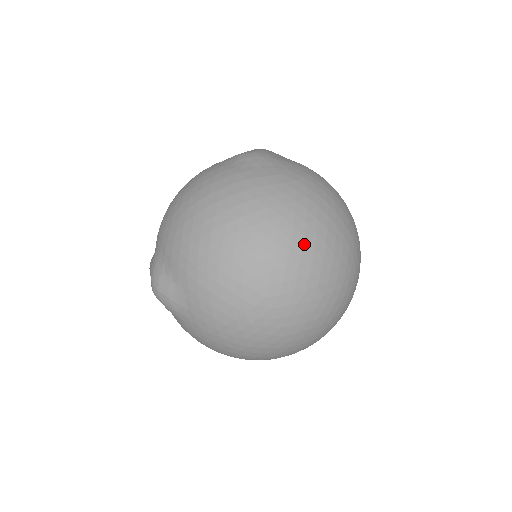
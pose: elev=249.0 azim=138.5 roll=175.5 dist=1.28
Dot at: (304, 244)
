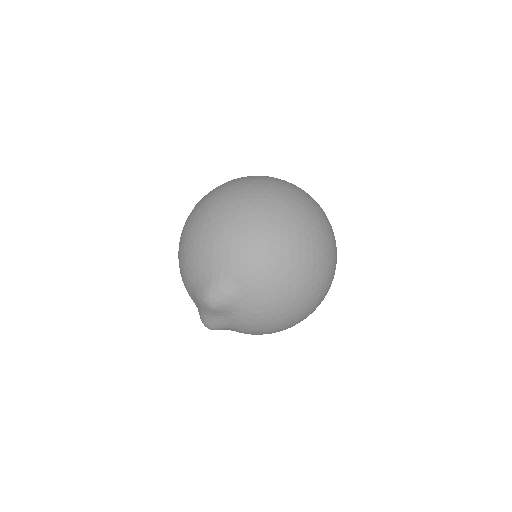
Dot at: (253, 186)
